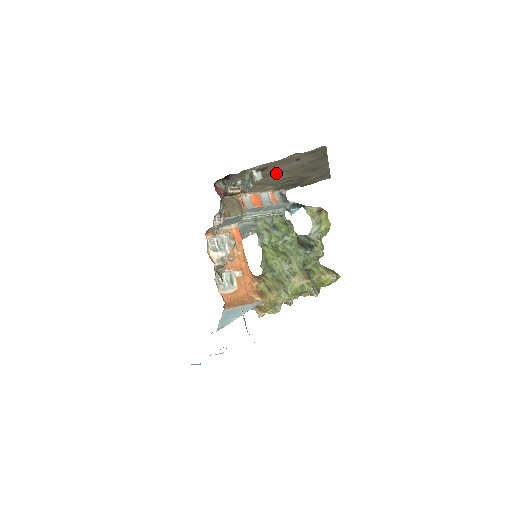
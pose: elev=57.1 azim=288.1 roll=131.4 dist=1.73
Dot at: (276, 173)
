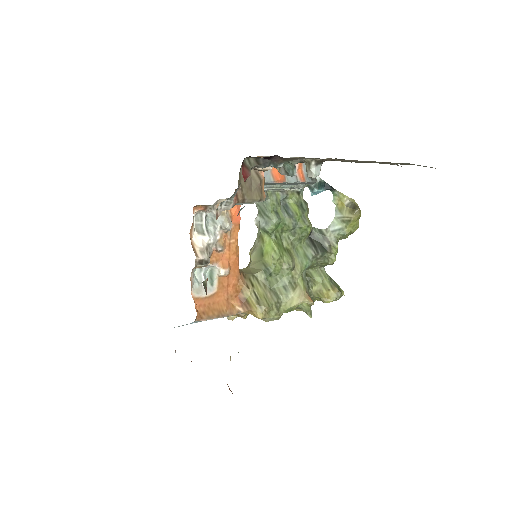
Dot at: occluded
